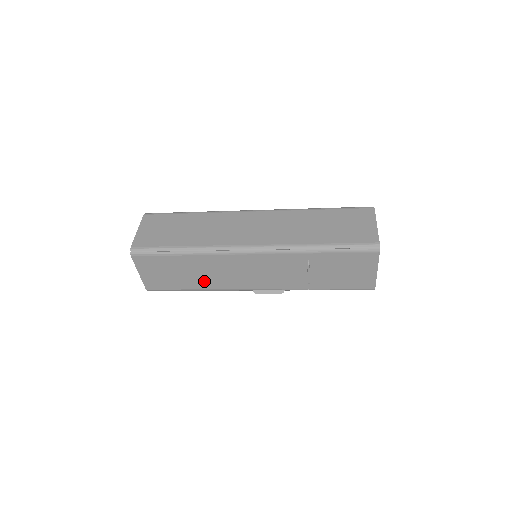
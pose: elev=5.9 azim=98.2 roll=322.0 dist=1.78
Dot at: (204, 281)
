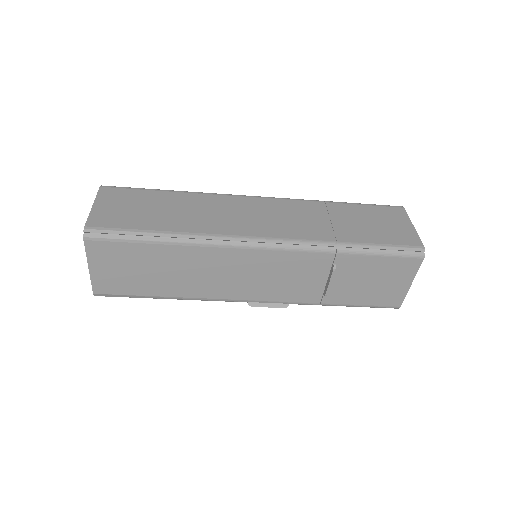
Dot at: (184, 285)
